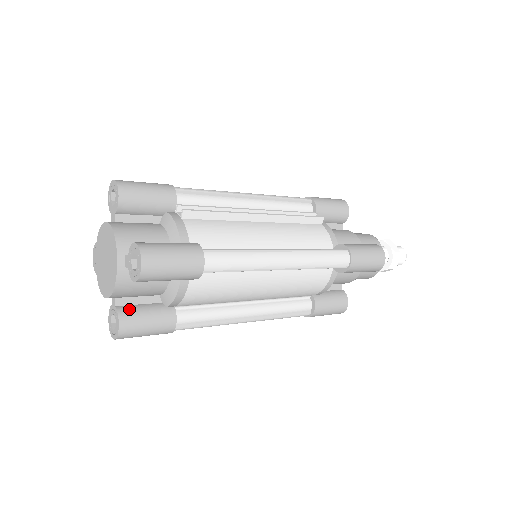
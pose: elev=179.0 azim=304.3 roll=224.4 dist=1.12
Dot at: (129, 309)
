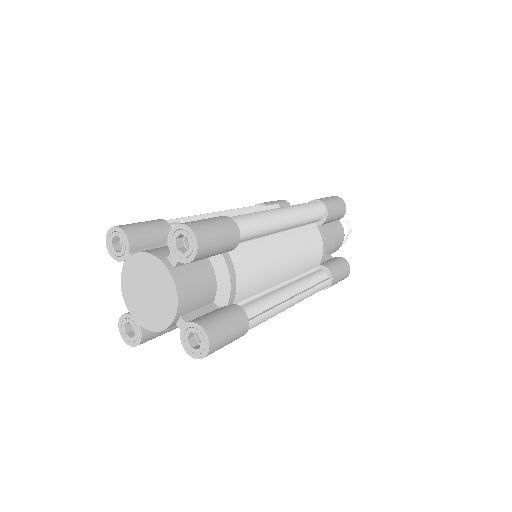
Dot at: (200, 318)
